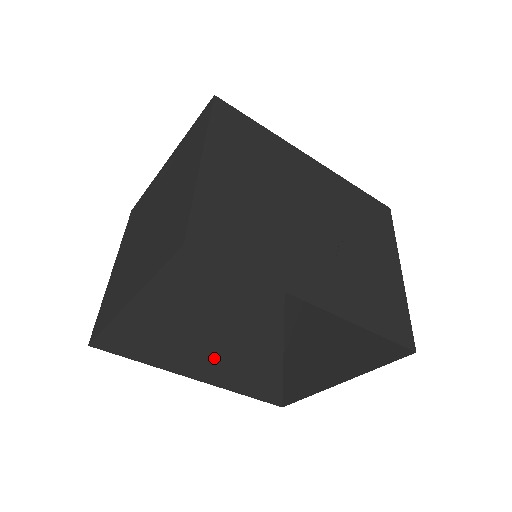
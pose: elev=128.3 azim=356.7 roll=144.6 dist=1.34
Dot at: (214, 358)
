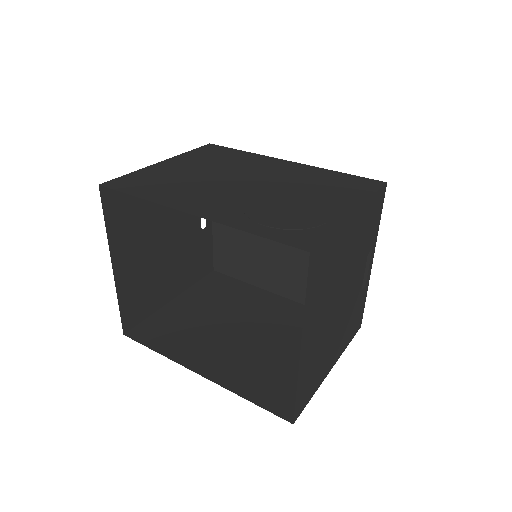
Dot at: (230, 365)
